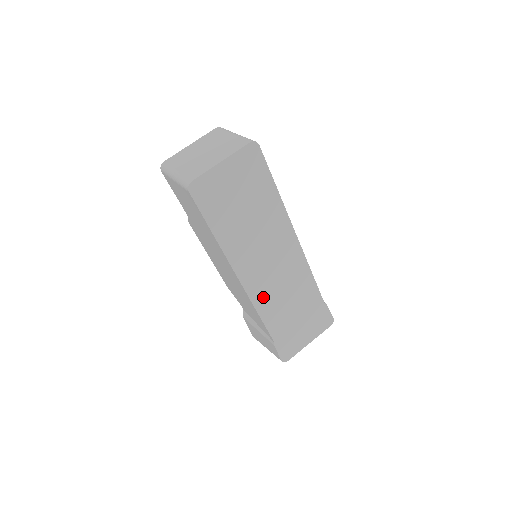
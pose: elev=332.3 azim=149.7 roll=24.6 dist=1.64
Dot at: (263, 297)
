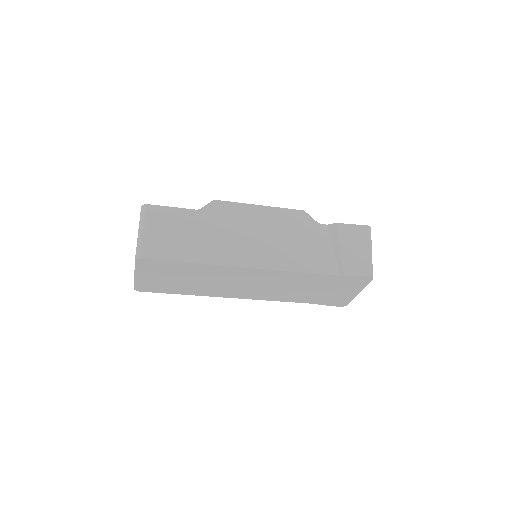
Dot at: (268, 295)
